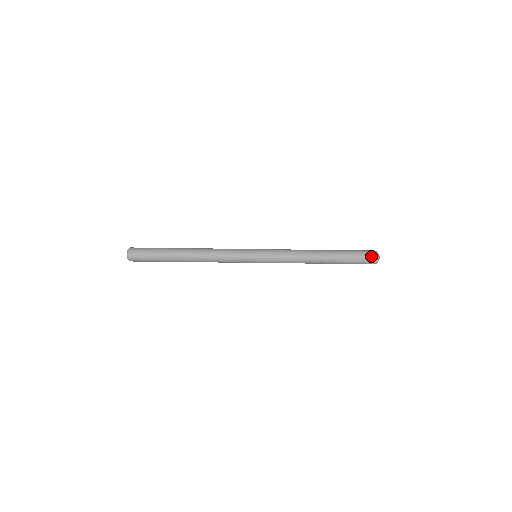
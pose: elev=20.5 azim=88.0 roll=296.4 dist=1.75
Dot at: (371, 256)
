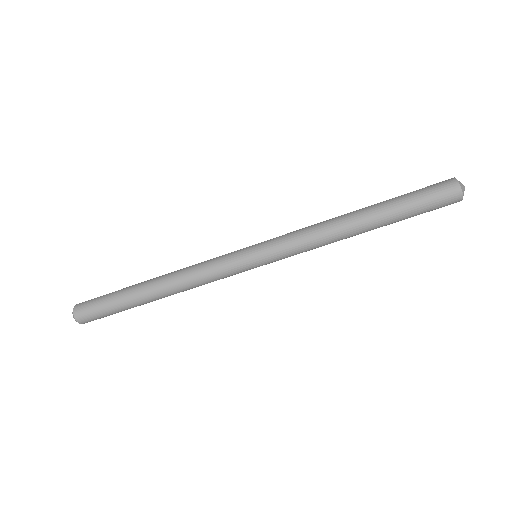
Dot at: (448, 194)
